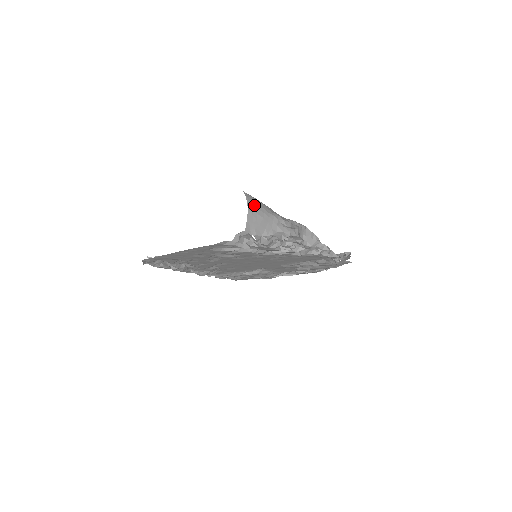
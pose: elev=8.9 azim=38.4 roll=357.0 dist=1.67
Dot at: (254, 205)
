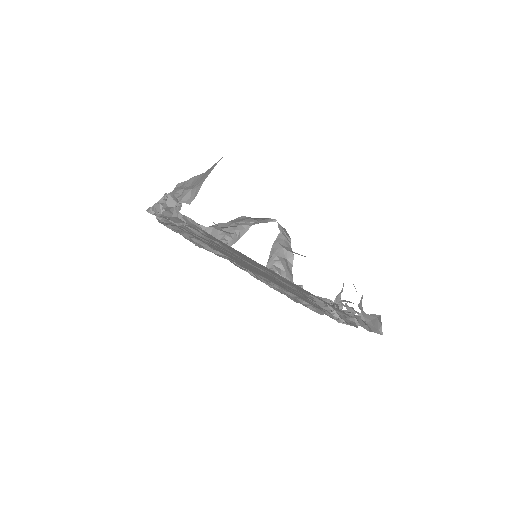
Dot at: occluded
